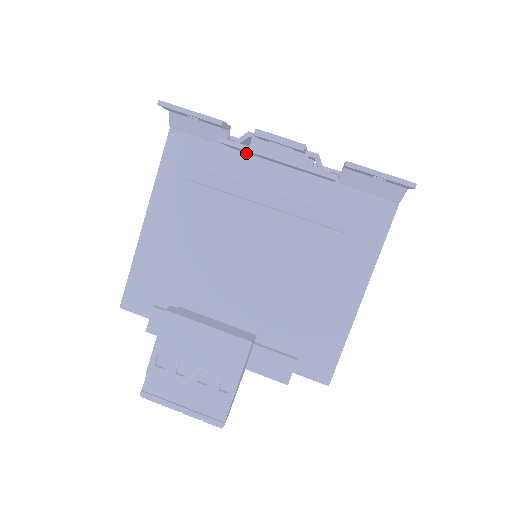
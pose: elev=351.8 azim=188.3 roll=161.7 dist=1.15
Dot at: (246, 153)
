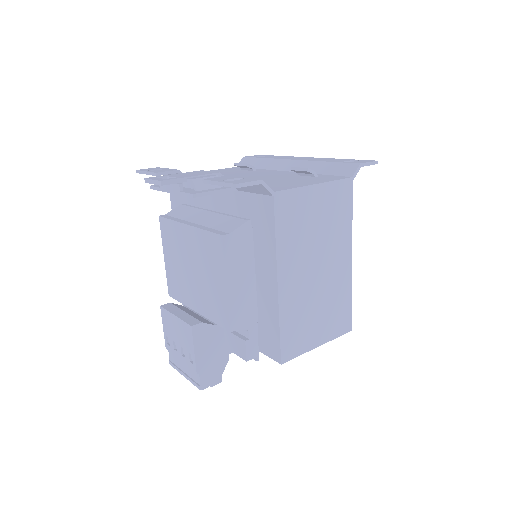
Dot at: occluded
